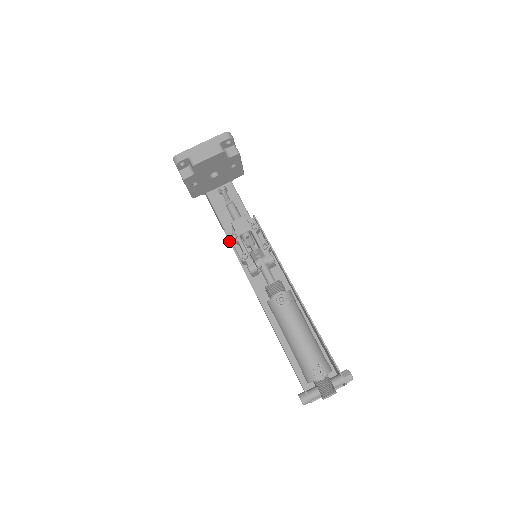
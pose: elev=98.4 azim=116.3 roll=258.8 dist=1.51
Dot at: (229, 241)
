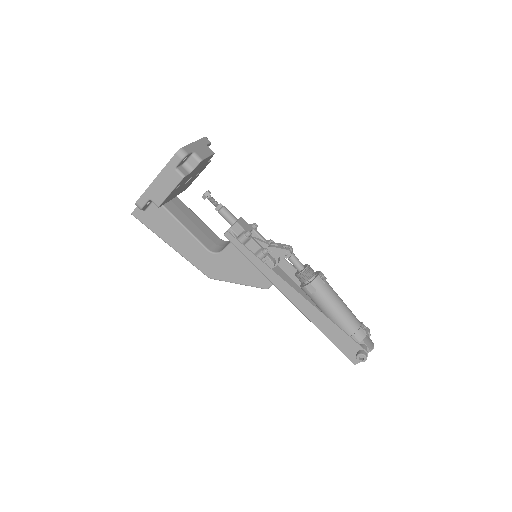
Dot at: (239, 241)
